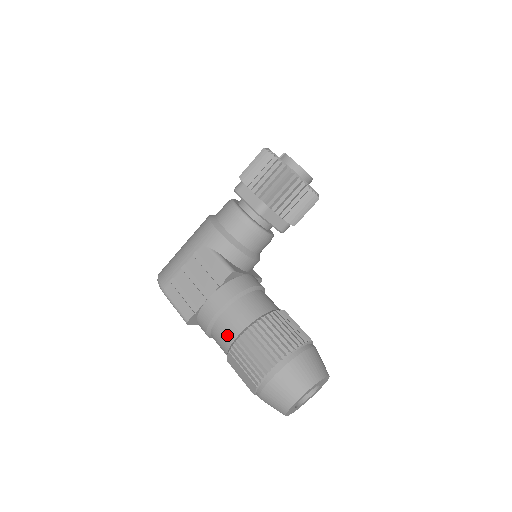
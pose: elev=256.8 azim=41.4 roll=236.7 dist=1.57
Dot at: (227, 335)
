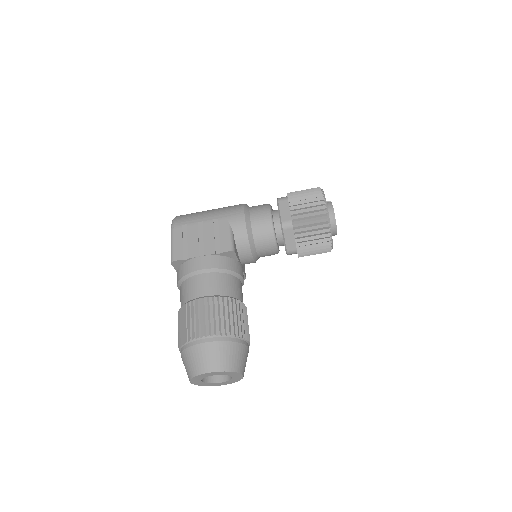
Dot at: (194, 291)
